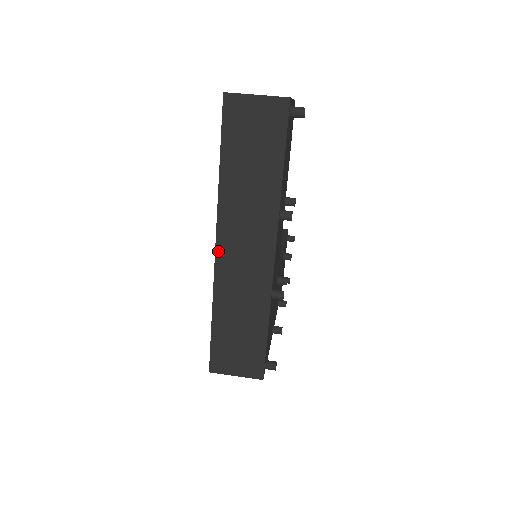
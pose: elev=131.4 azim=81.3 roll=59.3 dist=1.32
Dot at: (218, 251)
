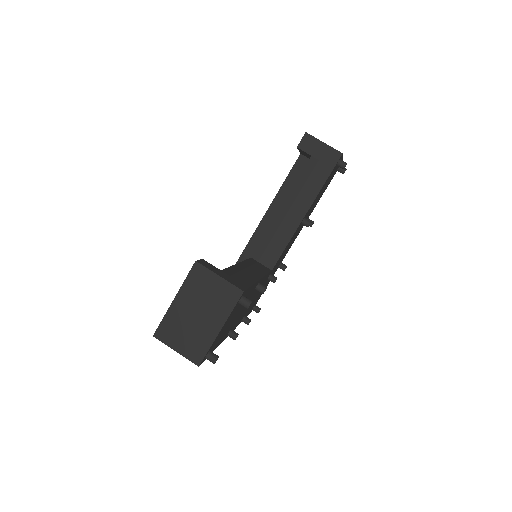
Dot at: occluded
